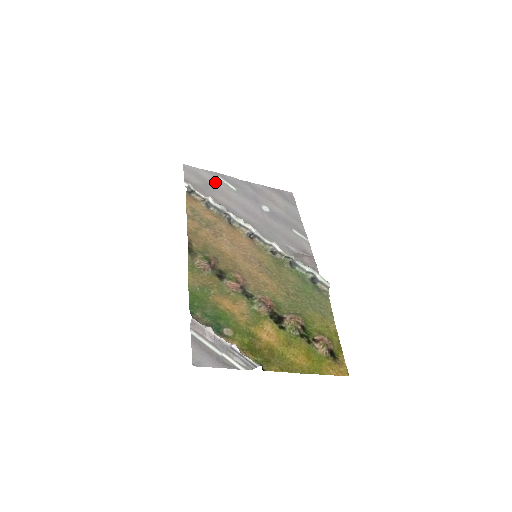
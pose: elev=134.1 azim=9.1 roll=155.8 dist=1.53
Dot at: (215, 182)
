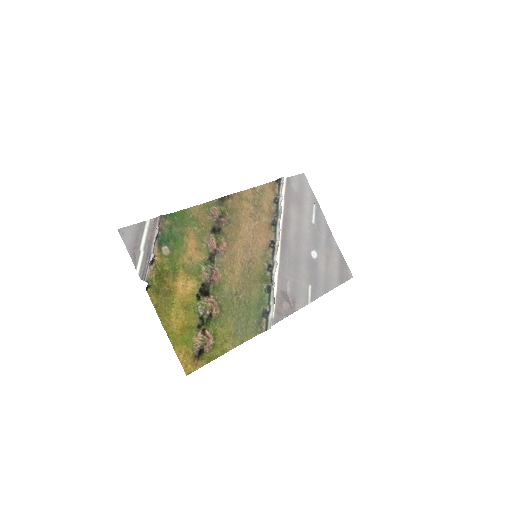
Dot at: (307, 203)
